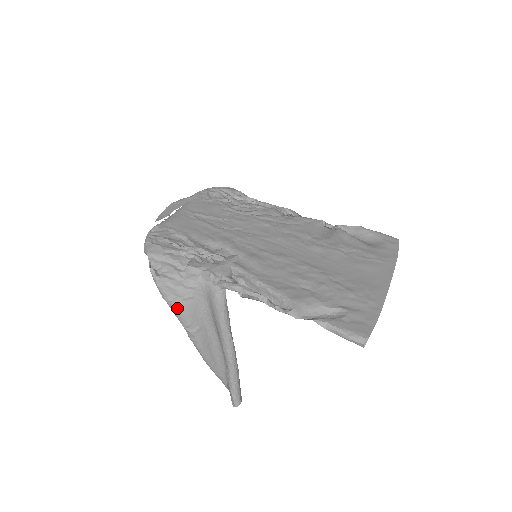
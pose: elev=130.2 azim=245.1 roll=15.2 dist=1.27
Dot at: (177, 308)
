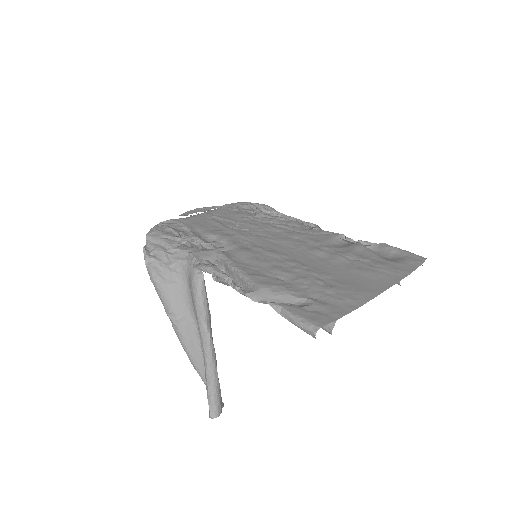
Dot at: (161, 290)
